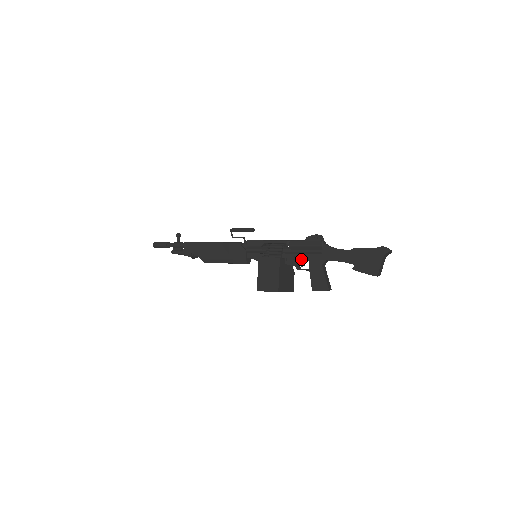
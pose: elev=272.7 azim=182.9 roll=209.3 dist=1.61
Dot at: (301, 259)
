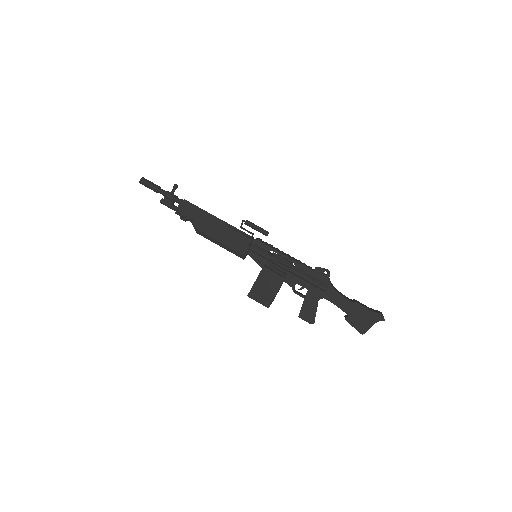
Dot at: (301, 285)
